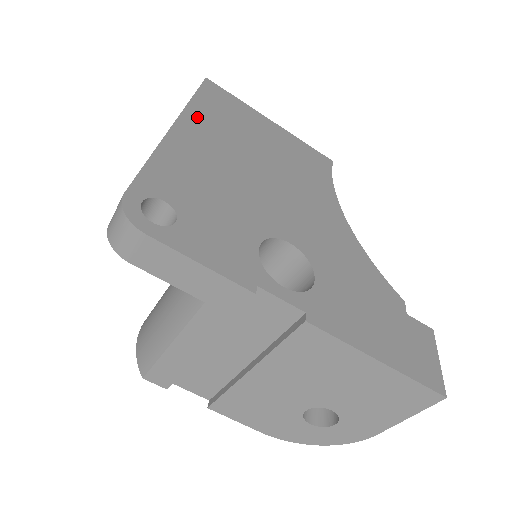
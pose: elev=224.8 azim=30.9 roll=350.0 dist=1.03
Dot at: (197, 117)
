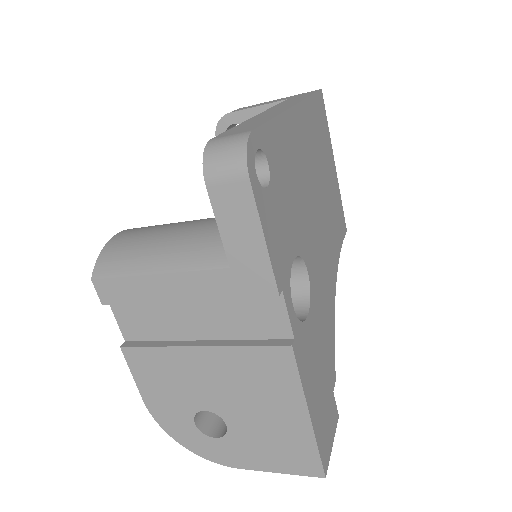
Dot at: (307, 115)
